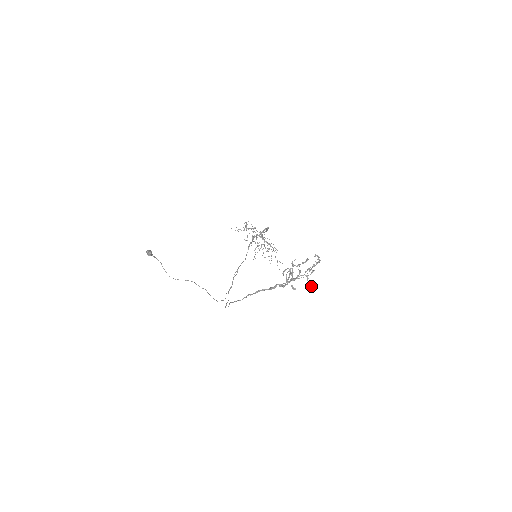
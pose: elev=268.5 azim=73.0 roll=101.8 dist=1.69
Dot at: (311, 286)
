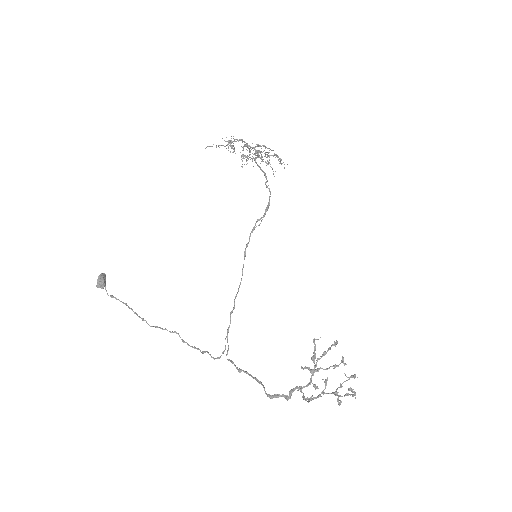
Dot at: (341, 402)
